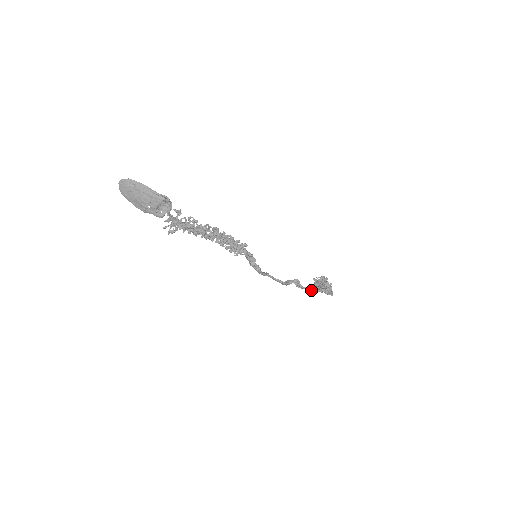
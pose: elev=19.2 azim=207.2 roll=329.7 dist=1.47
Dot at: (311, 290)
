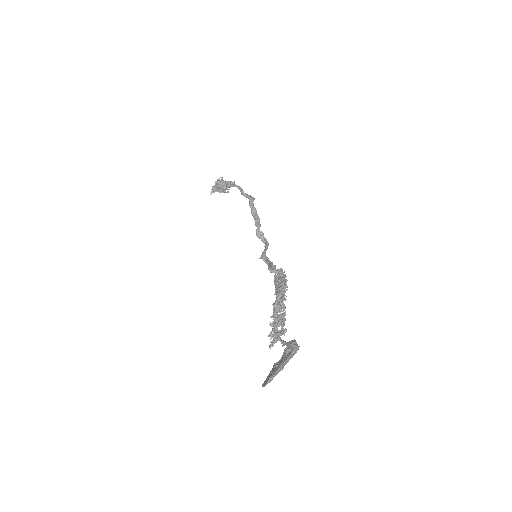
Dot at: (257, 215)
